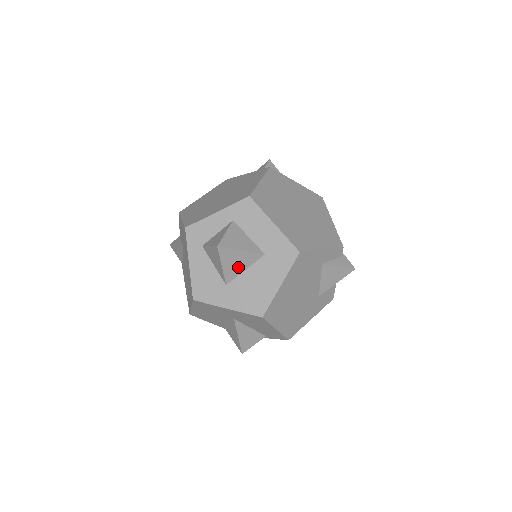
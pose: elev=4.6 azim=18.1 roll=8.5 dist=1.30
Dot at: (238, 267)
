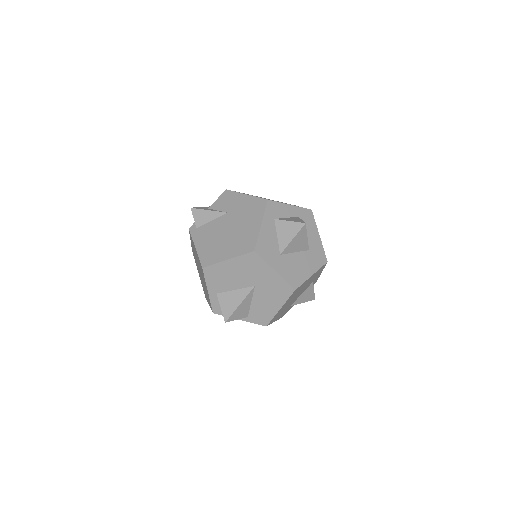
Dot at: (295, 247)
